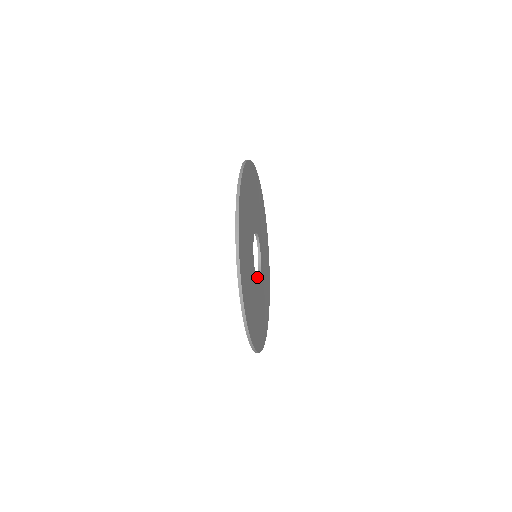
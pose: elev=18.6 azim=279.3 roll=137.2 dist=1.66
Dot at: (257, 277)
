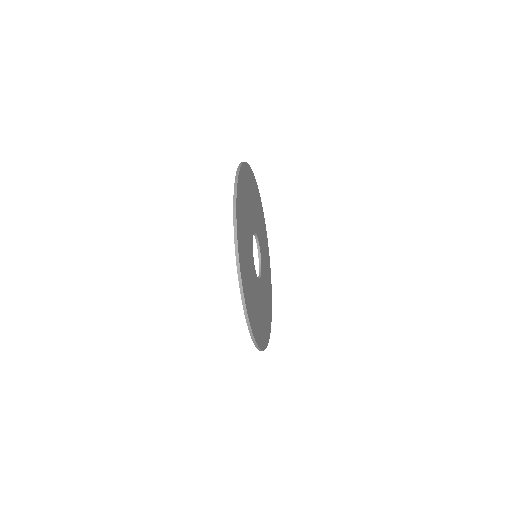
Dot at: occluded
